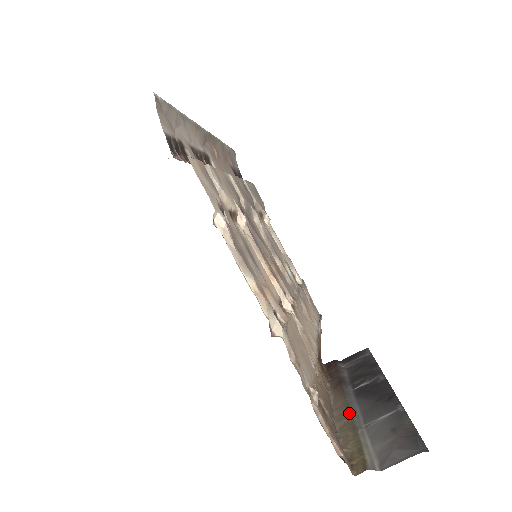
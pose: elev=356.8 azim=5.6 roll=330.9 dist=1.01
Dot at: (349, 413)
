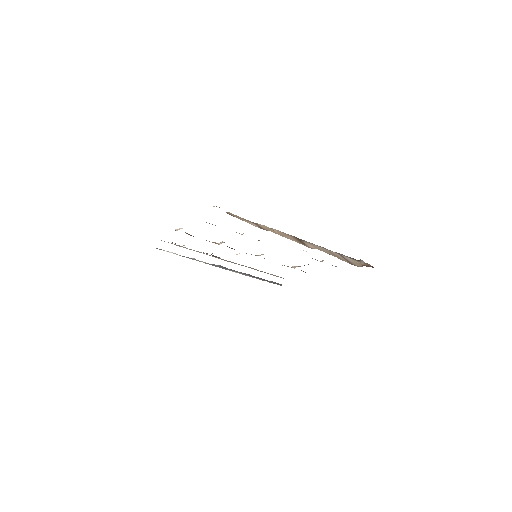
Dot at: occluded
